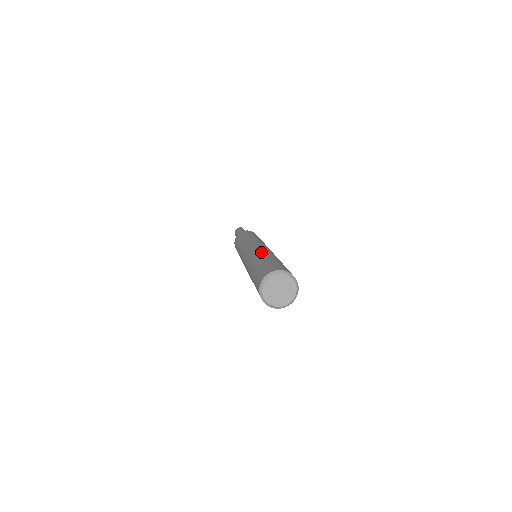
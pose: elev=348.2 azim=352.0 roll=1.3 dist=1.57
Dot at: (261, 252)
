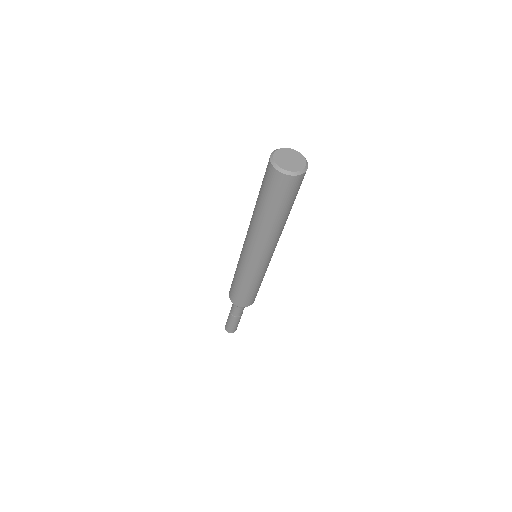
Dot at: occluded
